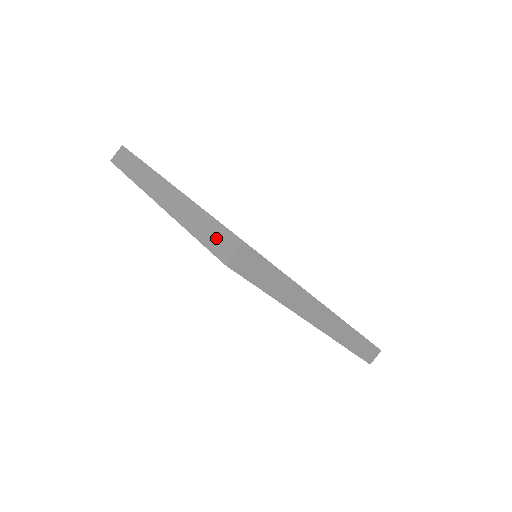
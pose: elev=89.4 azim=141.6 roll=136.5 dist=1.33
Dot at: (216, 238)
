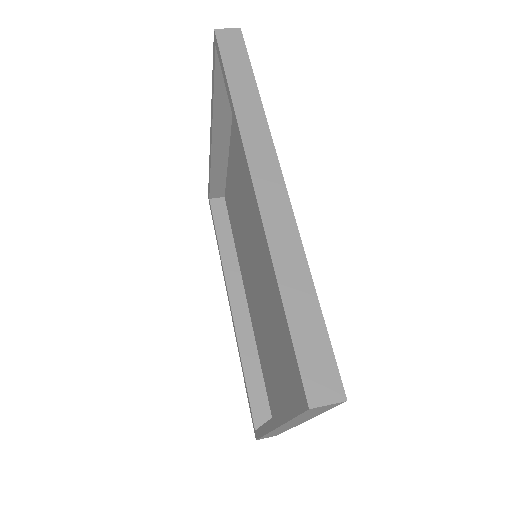
Dot at: occluded
